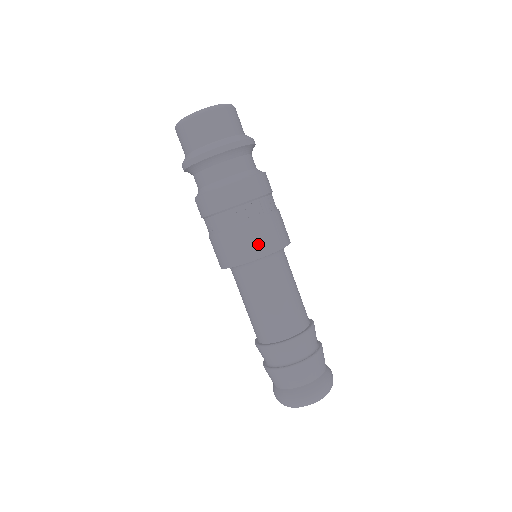
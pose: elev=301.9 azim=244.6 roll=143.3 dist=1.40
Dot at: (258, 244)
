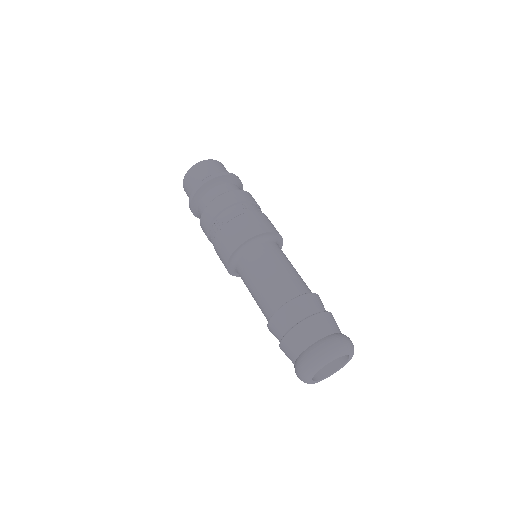
Dot at: (264, 224)
